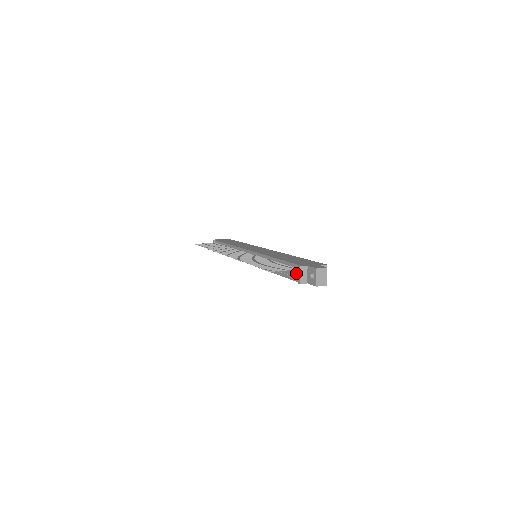
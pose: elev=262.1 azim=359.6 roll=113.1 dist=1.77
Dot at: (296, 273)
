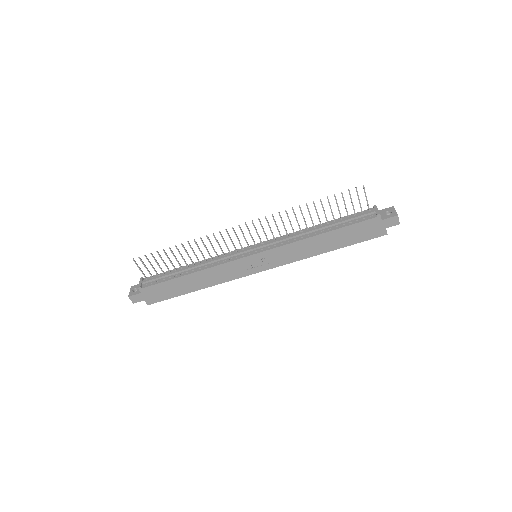
Dot at: (370, 211)
